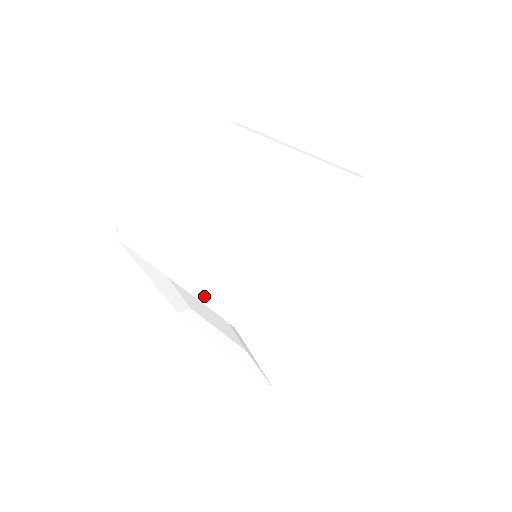
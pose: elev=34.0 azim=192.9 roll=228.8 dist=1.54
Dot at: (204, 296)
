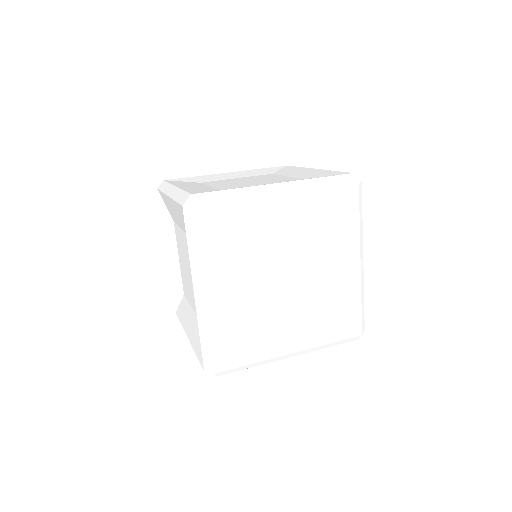
Dot at: (179, 195)
